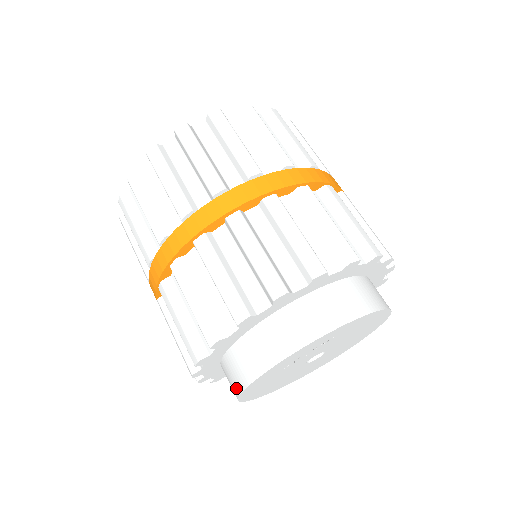
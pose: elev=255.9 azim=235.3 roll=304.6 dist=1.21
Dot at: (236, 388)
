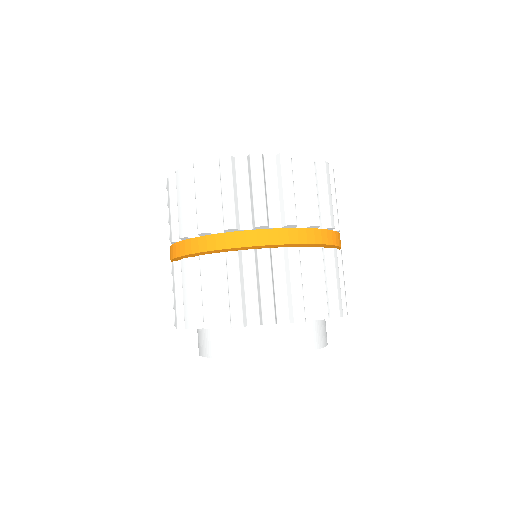
Dot at: (204, 351)
